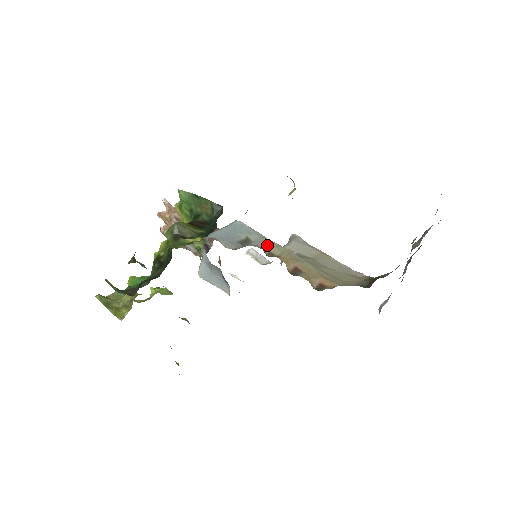
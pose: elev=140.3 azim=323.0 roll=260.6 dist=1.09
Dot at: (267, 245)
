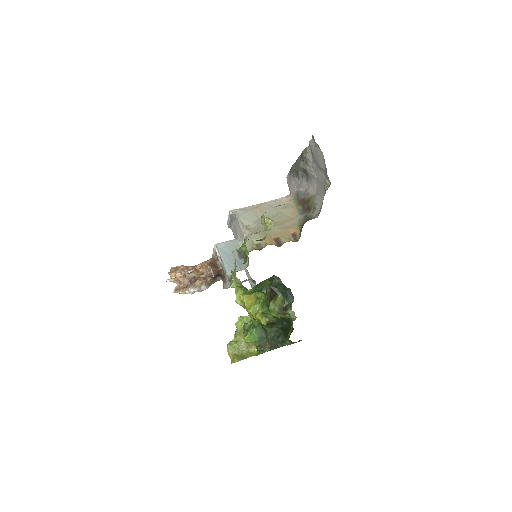
Dot at: (250, 243)
